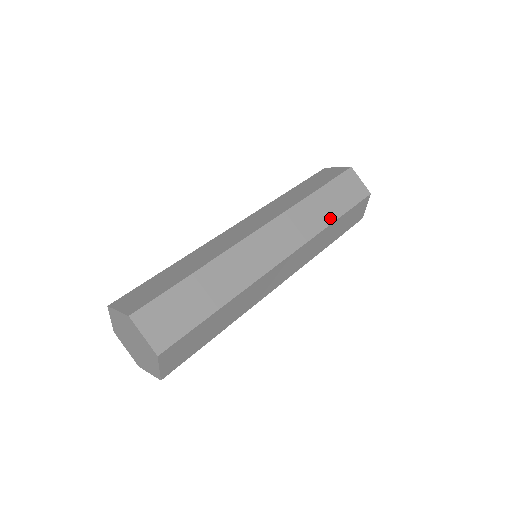
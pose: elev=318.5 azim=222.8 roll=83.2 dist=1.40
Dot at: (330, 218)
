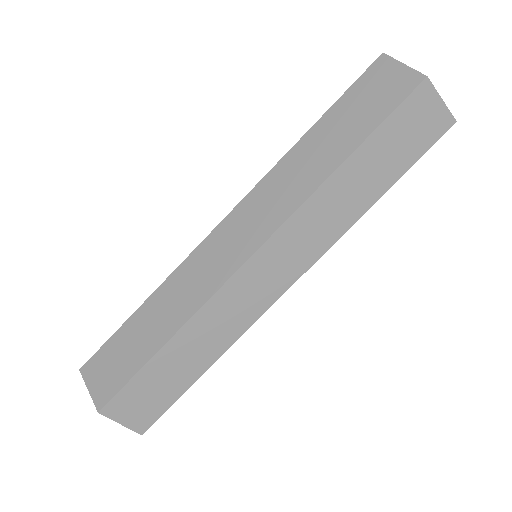
Dot at: (369, 199)
